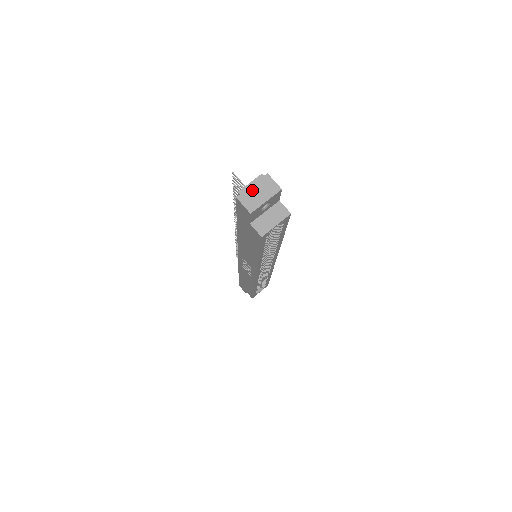
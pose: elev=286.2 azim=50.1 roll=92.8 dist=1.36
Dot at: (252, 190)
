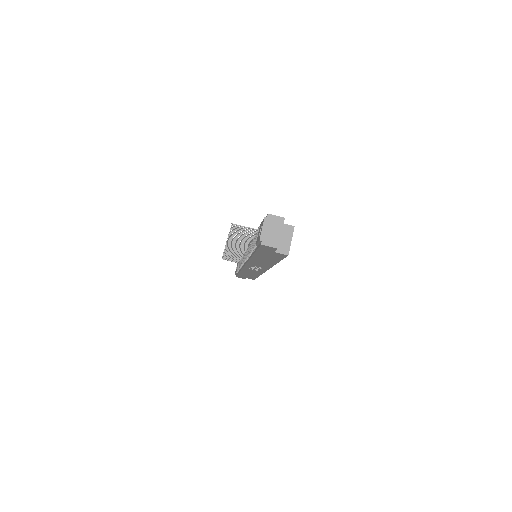
Dot at: (267, 232)
